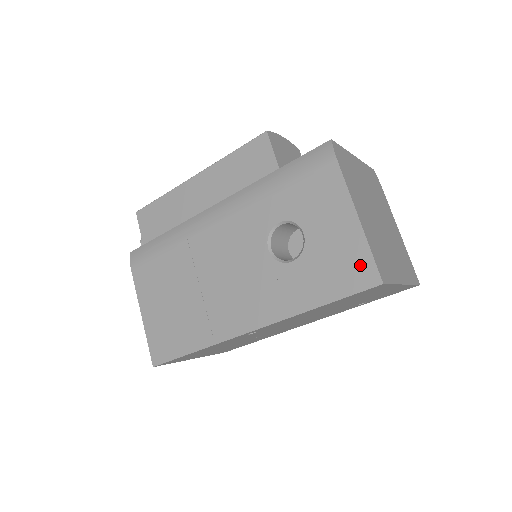
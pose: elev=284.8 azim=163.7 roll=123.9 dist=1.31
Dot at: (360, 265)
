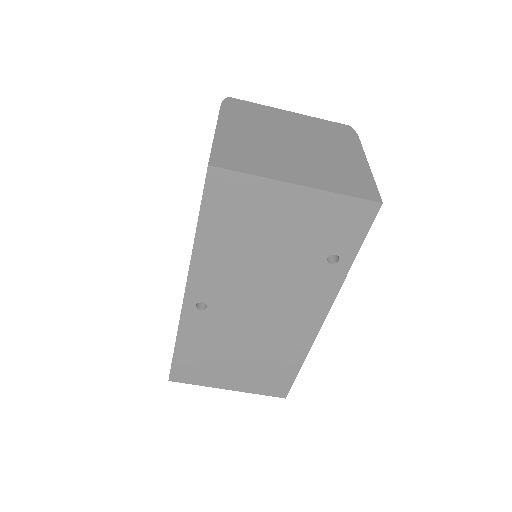
Dot at: occluded
